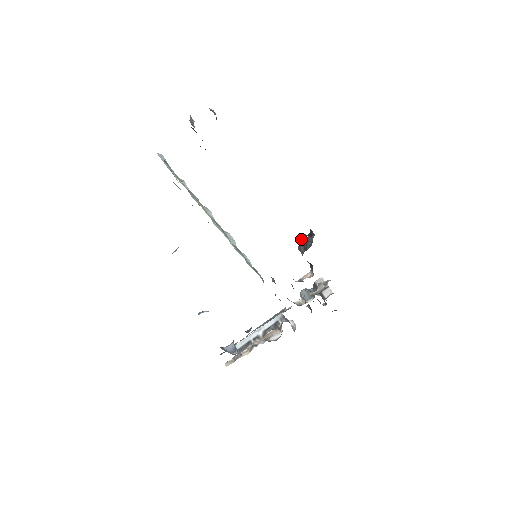
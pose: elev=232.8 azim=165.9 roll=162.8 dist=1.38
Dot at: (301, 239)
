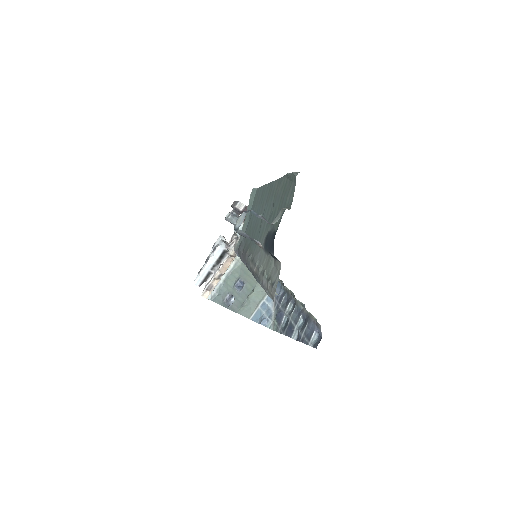
Dot at: occluded
